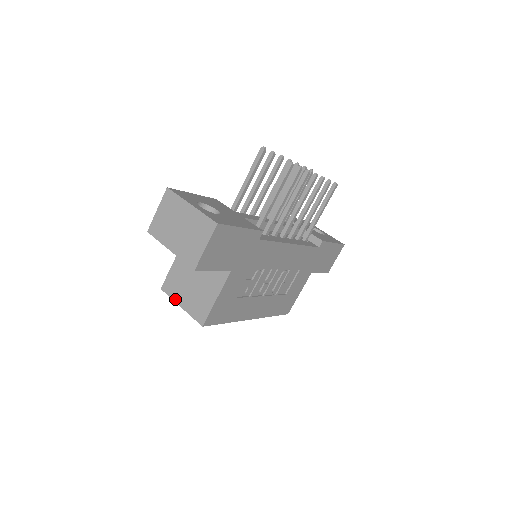
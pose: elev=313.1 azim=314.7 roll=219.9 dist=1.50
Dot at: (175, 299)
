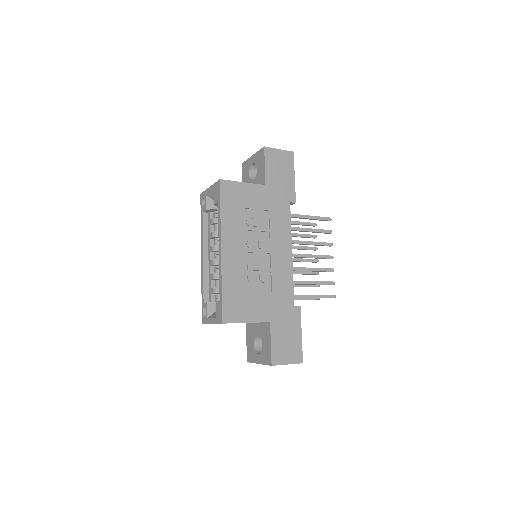
Dot at: occluded
